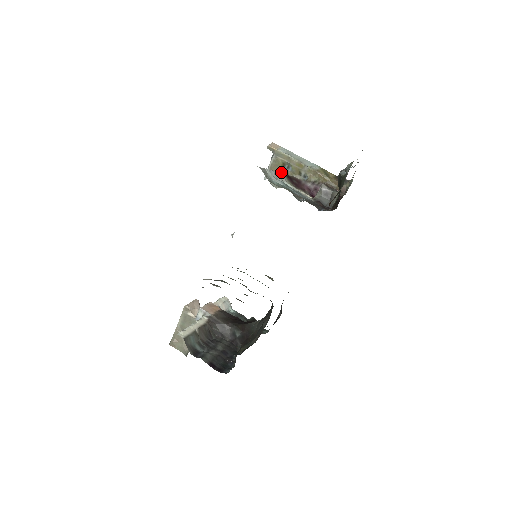
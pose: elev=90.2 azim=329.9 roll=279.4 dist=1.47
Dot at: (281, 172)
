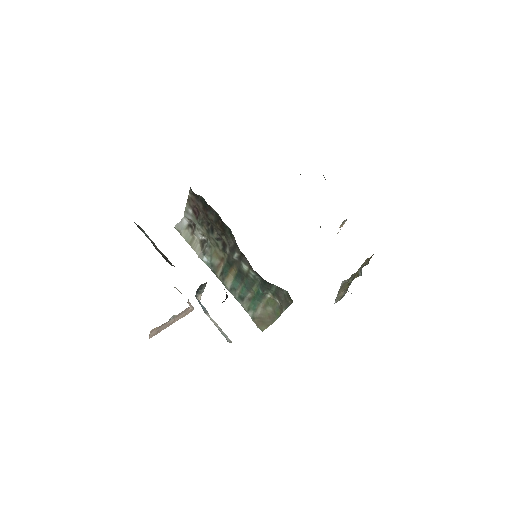
Dot at: (346, 289)
